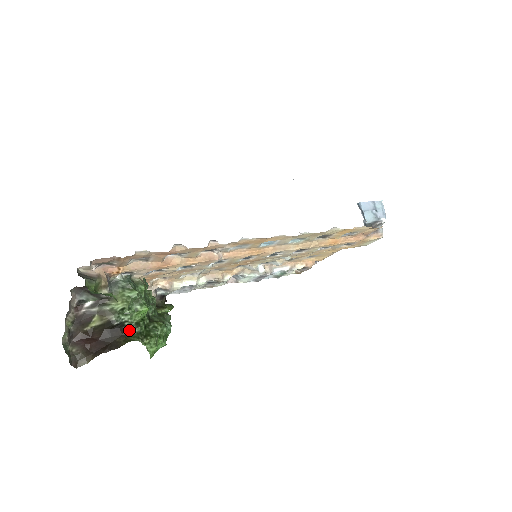
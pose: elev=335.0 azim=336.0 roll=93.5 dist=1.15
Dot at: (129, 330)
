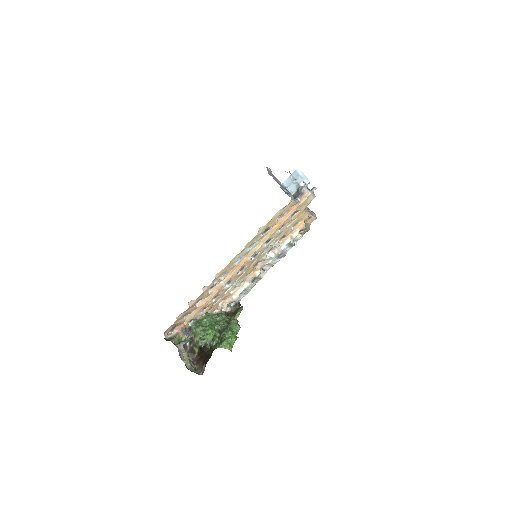
Dot at: (211, 345)
